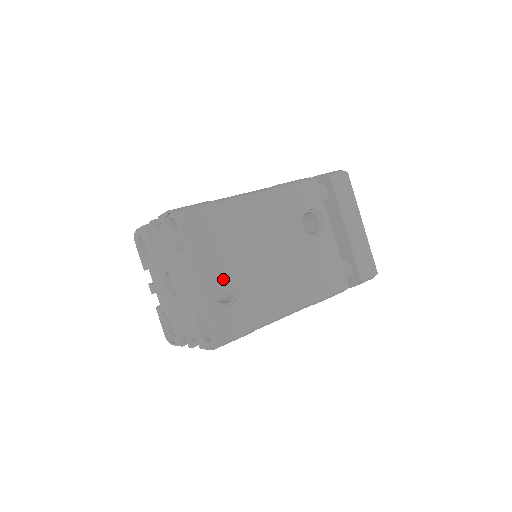
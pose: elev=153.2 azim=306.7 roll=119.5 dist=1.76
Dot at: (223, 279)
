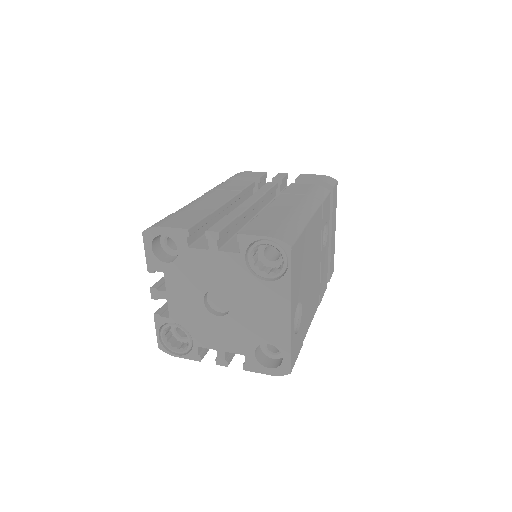
Dot at: occluded
